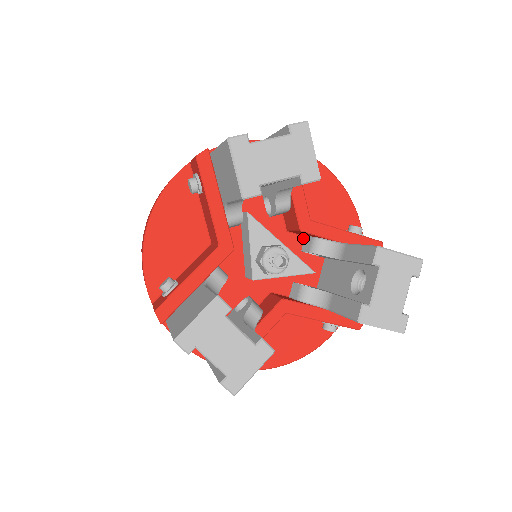
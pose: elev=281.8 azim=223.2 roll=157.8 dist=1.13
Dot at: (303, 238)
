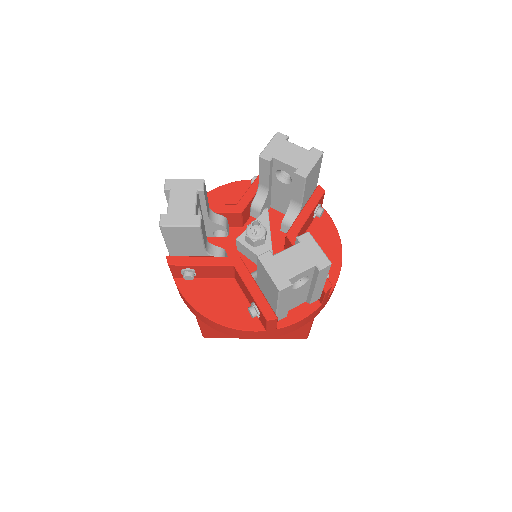
Dot at: occluded
